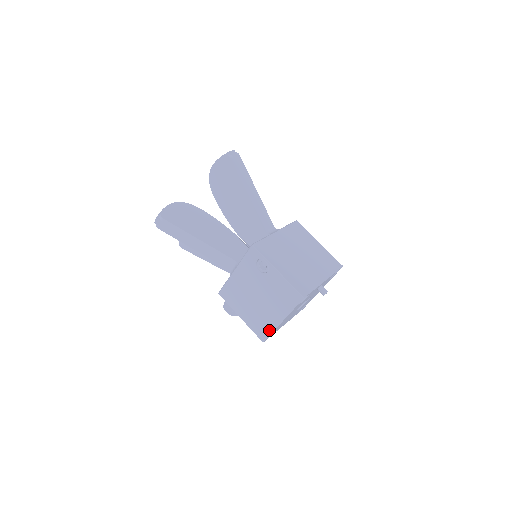
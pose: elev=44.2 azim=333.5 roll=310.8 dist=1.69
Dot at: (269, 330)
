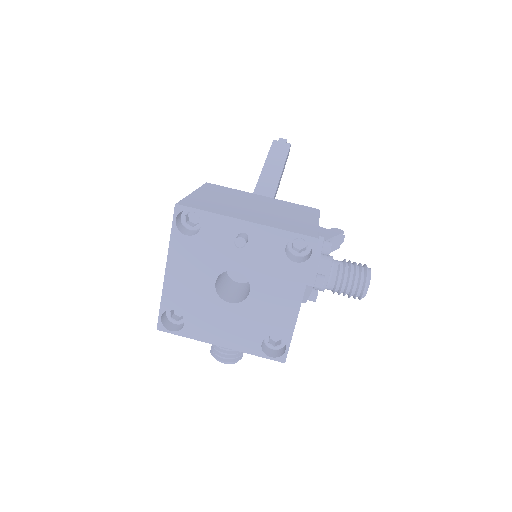
Dot at: (163, 299)
